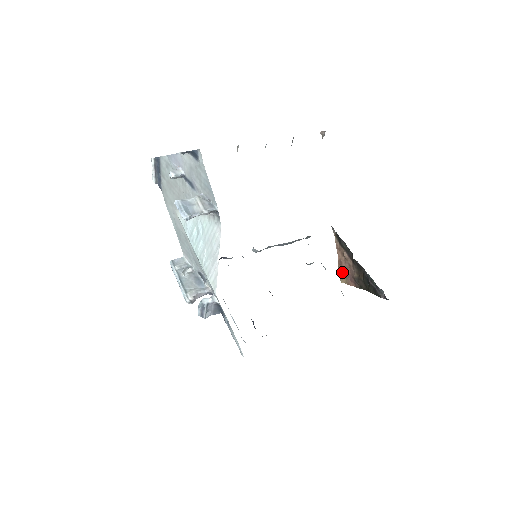
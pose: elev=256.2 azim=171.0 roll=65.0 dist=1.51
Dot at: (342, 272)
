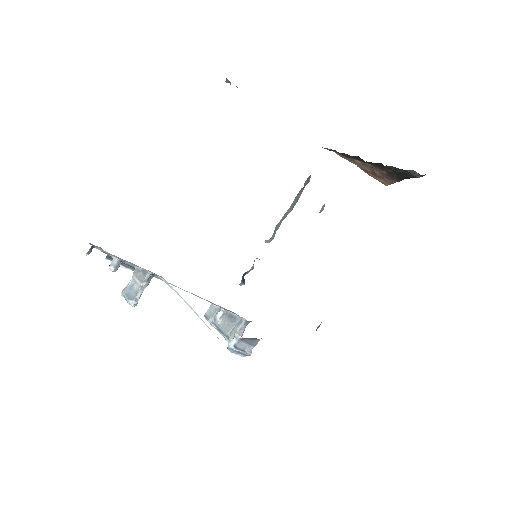
Dot at: (375, 177)
